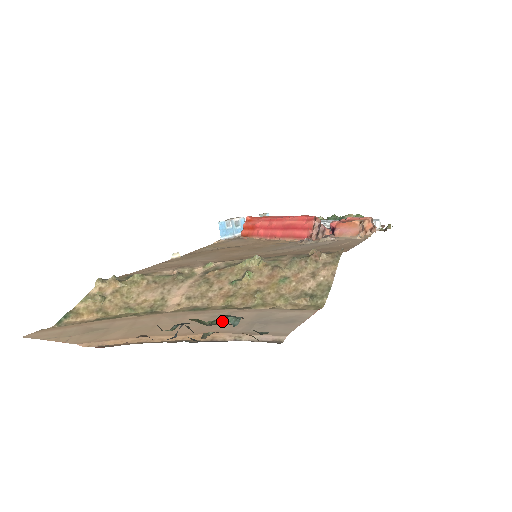
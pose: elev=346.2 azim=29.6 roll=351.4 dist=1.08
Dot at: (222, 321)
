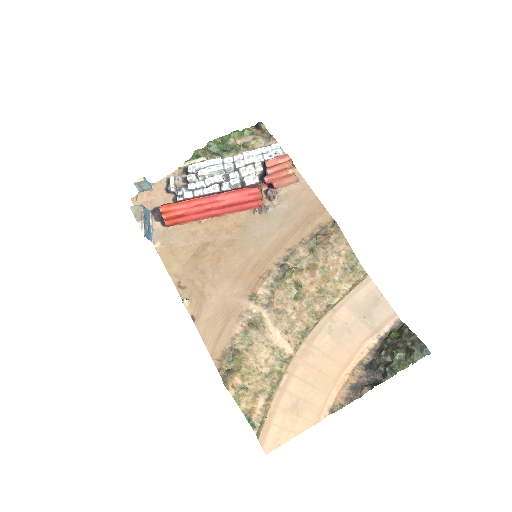
Dot at: (345, 332)
